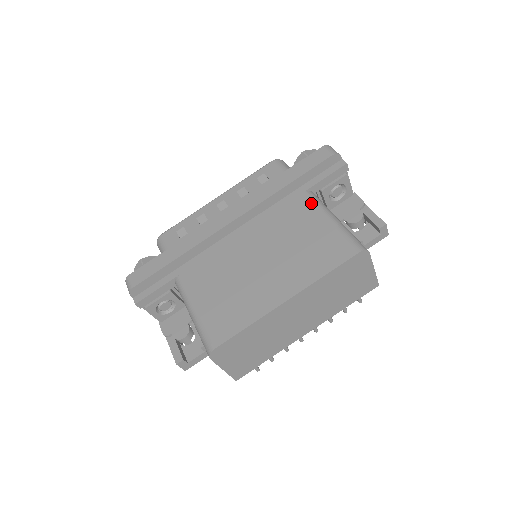
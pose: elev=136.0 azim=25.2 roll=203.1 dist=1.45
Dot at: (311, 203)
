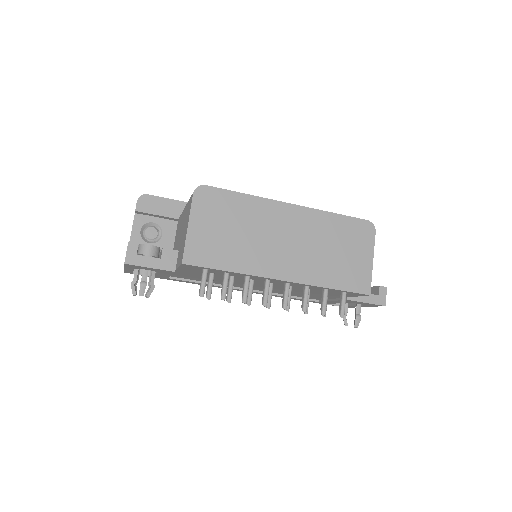
Dot at: occluded
